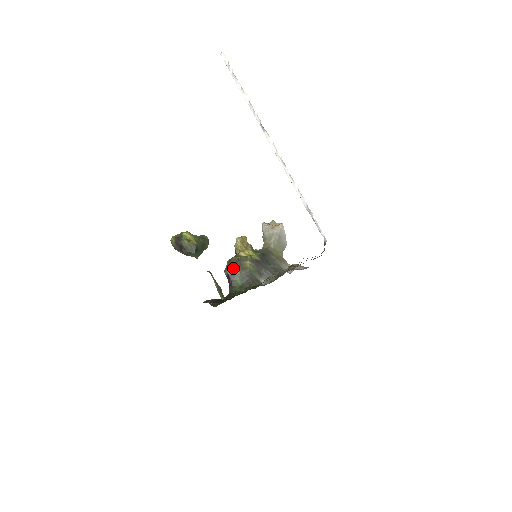
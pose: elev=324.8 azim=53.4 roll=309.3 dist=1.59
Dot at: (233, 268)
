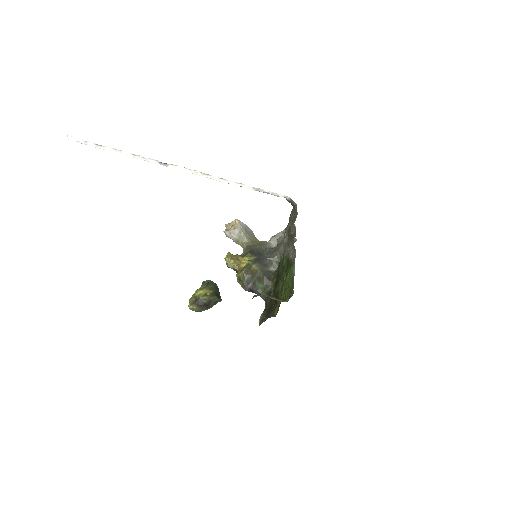
Dot at: (248, 281)
